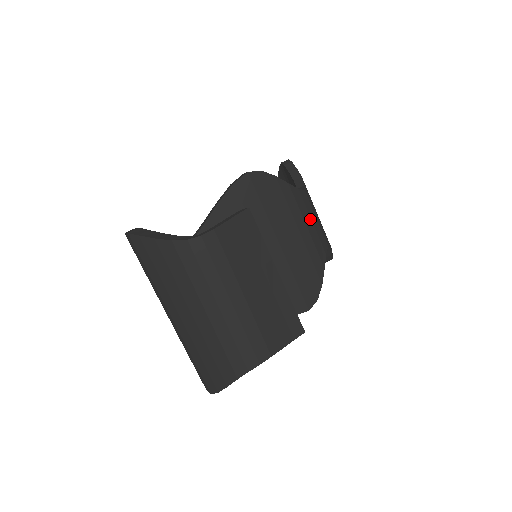
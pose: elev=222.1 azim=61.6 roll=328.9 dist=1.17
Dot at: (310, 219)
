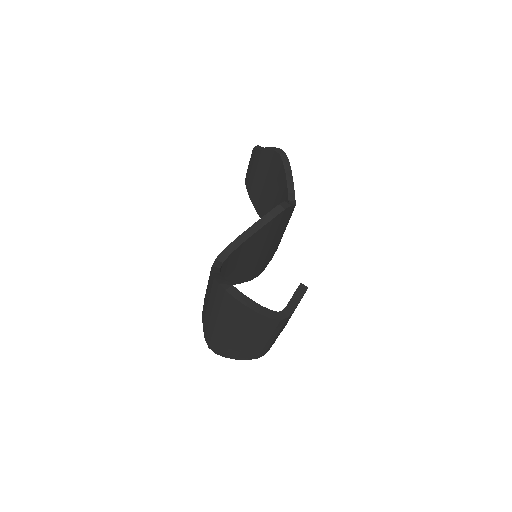
Dot at: occluded
